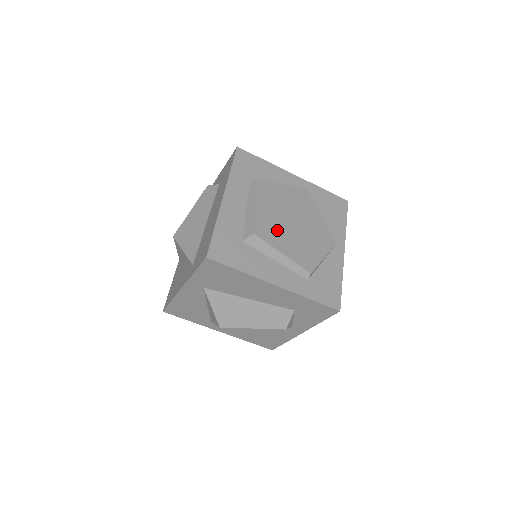
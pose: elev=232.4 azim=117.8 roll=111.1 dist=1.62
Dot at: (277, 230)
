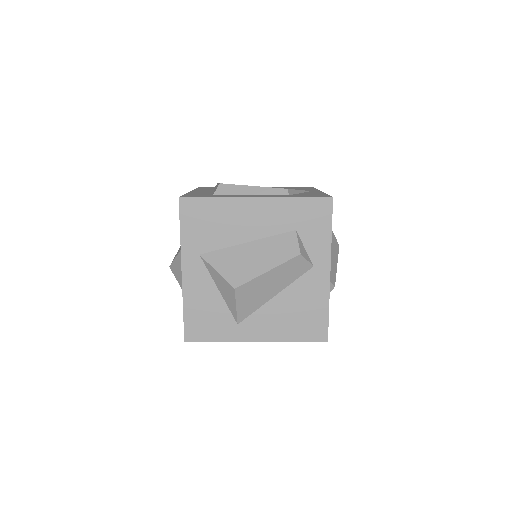
Dot at: occluded
